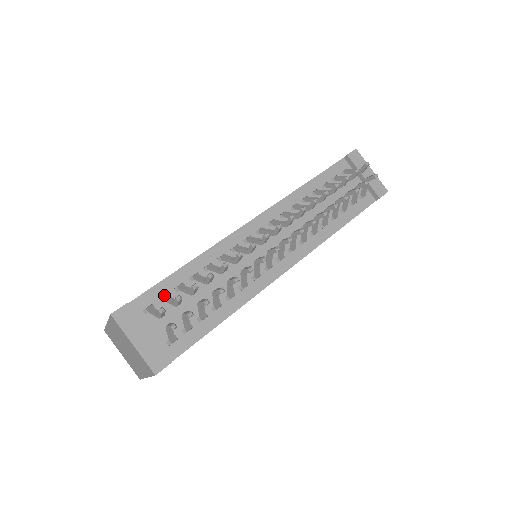
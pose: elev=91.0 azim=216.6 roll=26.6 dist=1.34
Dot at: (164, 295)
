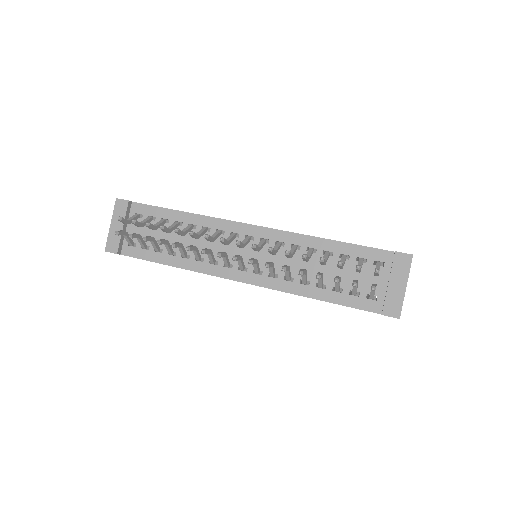
Dot at: (152, 216)
